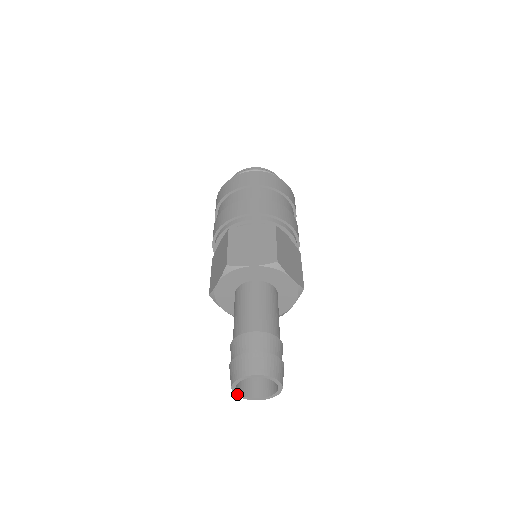
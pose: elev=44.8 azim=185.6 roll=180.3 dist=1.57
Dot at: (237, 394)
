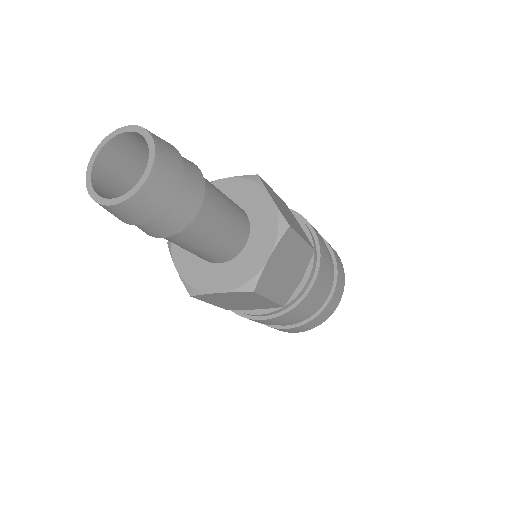
Dot at: (97, 151)
